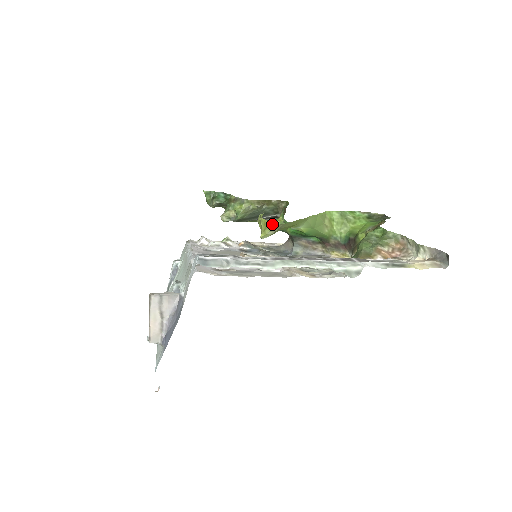
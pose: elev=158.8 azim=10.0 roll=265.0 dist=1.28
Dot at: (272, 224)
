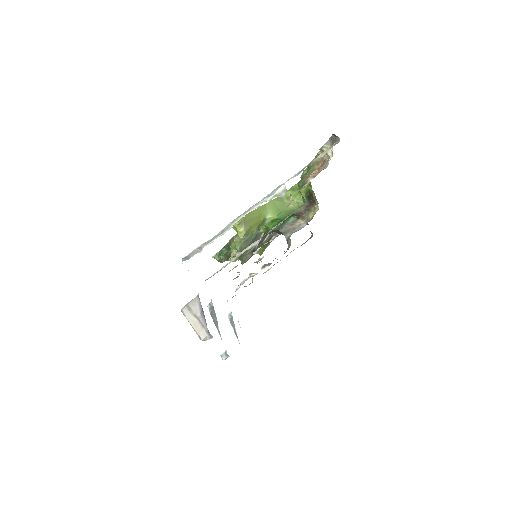
Dot at: occluded
